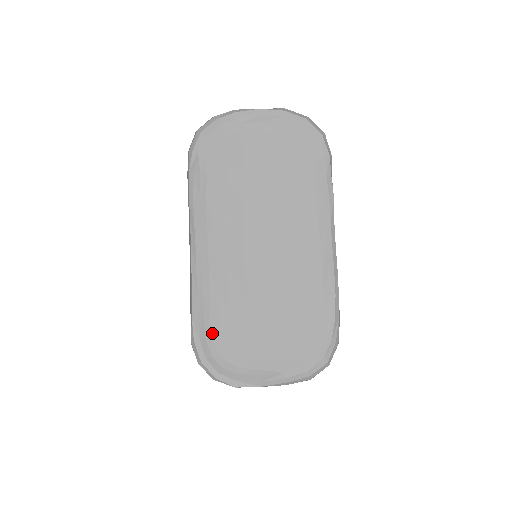
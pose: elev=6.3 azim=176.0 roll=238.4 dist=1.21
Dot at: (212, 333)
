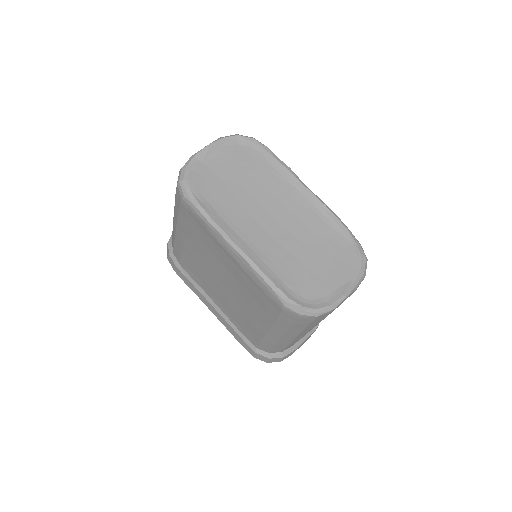
Dot at: (292, 290)
